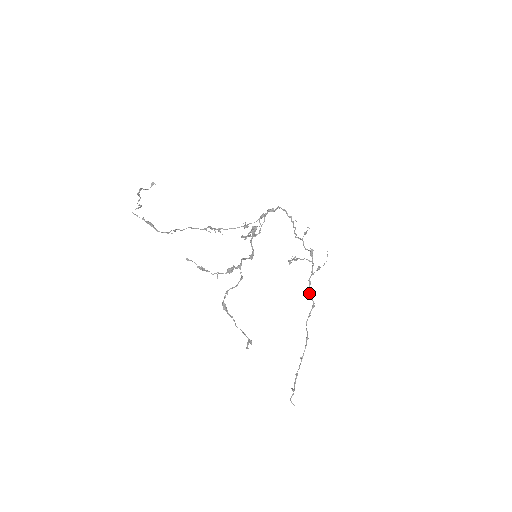
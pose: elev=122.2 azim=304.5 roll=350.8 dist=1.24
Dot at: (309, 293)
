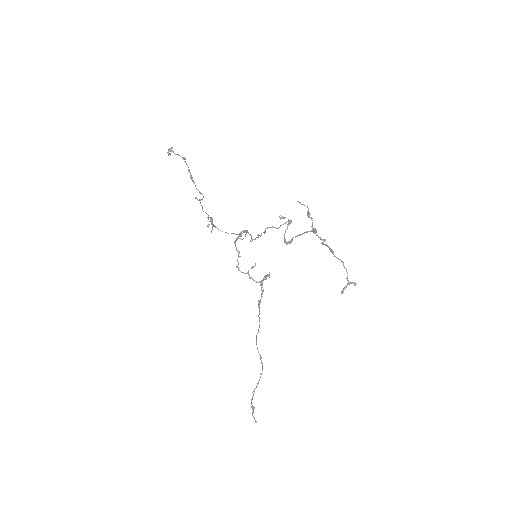
Dot at: (259, 317)
